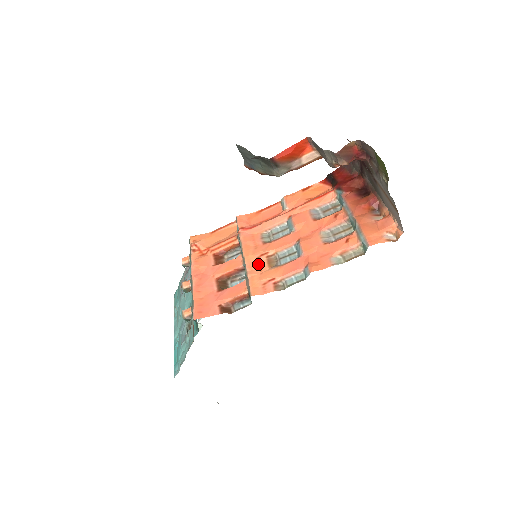
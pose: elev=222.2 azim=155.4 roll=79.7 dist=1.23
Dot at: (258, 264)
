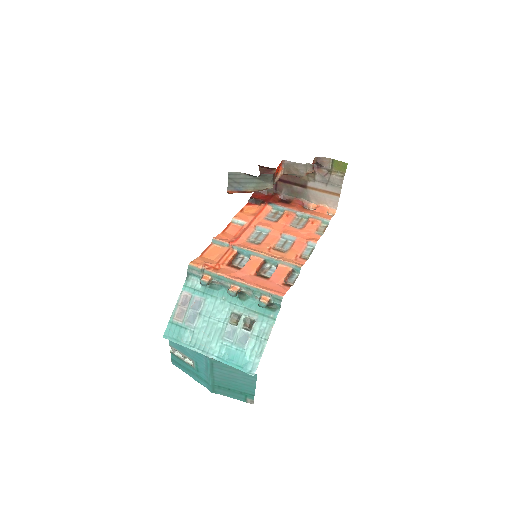
Dot at: (275, 254)
